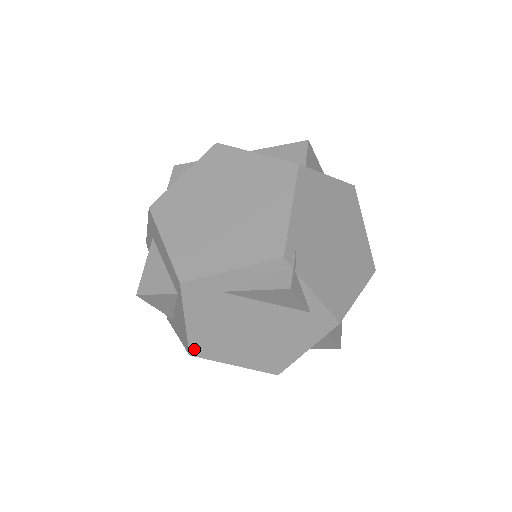
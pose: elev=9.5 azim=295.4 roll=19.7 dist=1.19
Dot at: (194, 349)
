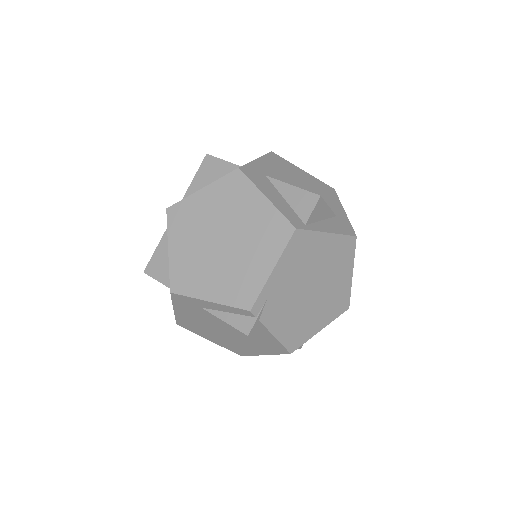
Dot at: (180, 323)
